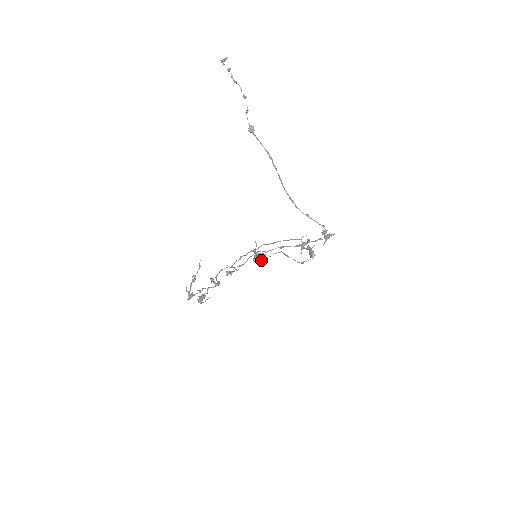
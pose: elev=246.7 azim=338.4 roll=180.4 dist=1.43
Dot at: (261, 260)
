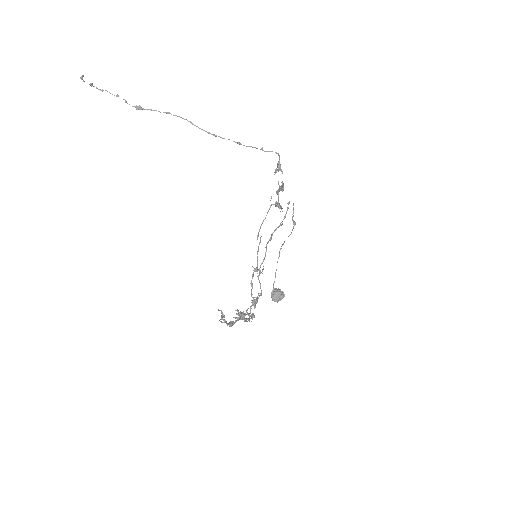
Dot at: (278, 292)
